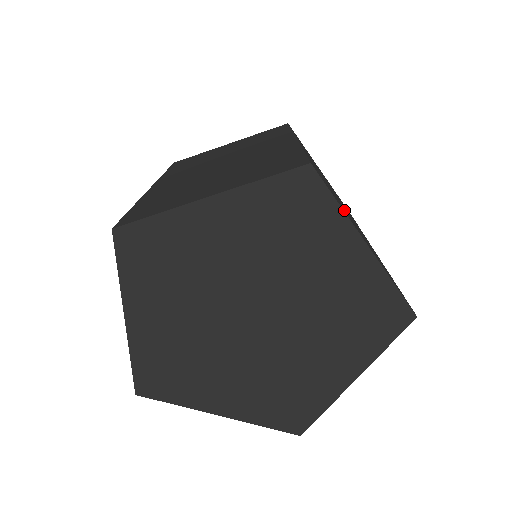
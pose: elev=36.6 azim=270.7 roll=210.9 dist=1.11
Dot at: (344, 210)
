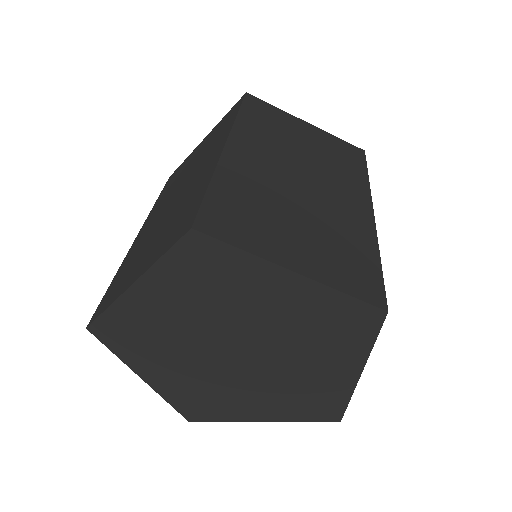
Dot at: (267, 234)
